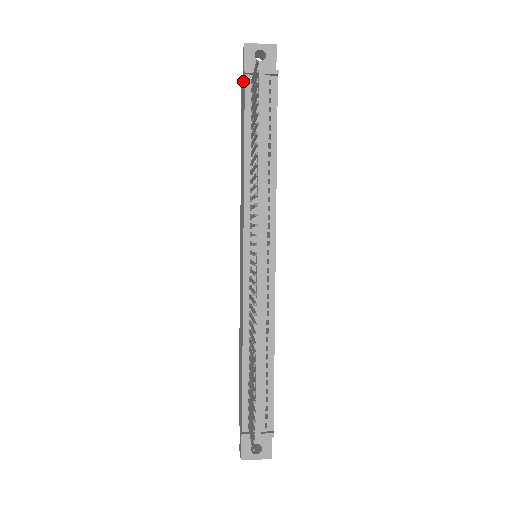
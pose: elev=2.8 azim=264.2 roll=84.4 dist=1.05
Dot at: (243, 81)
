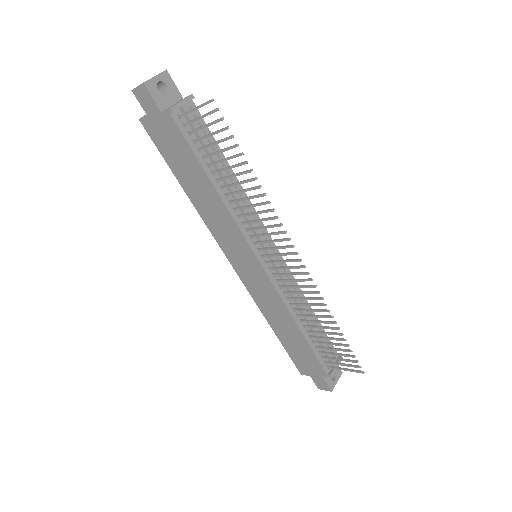
Dot at: (160, 120)
